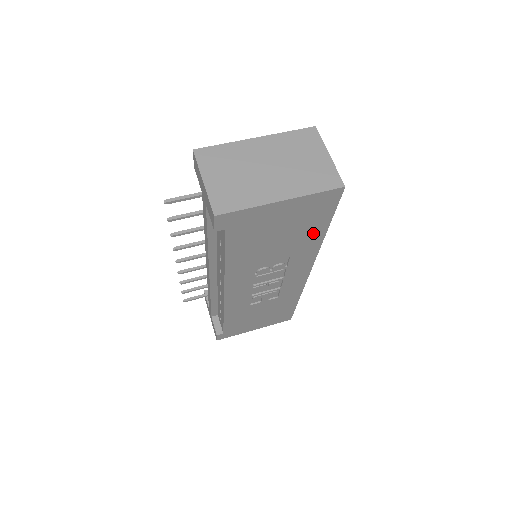
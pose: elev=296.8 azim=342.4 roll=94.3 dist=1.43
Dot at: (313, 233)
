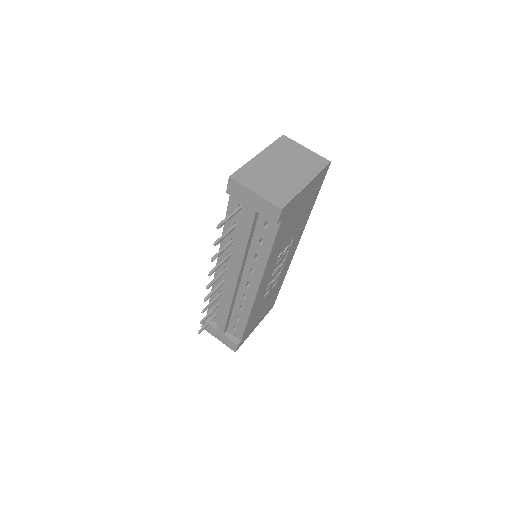
Dot at: (309, 209)
